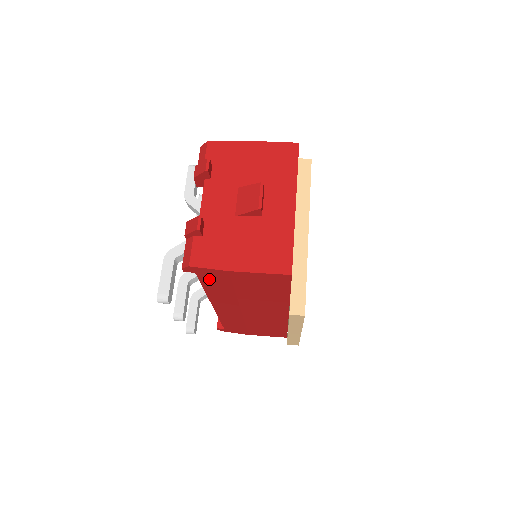
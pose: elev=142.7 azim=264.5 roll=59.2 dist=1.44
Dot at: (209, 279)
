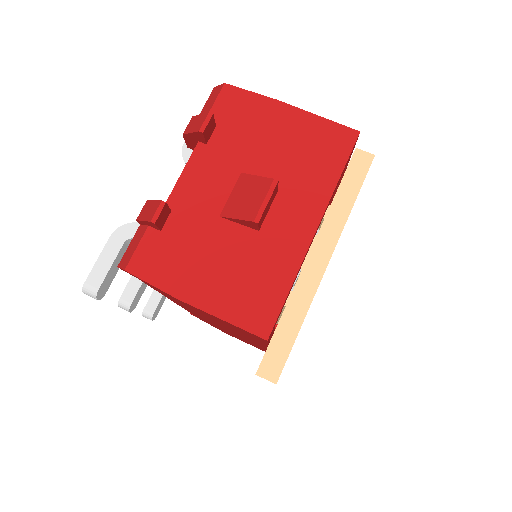
Dot at: (158, 290)
